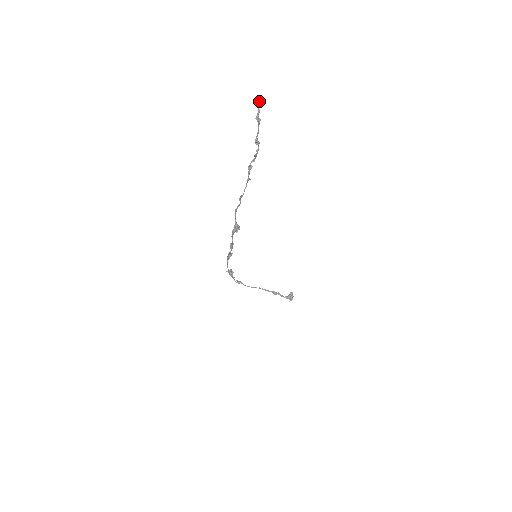
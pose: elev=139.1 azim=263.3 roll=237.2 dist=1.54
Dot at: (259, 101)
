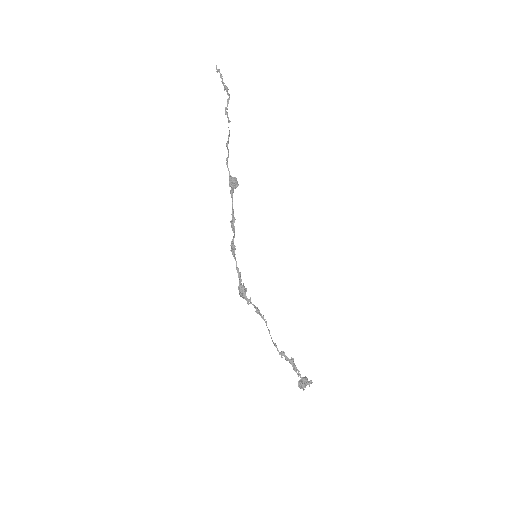
Dot at: (216, 65)
